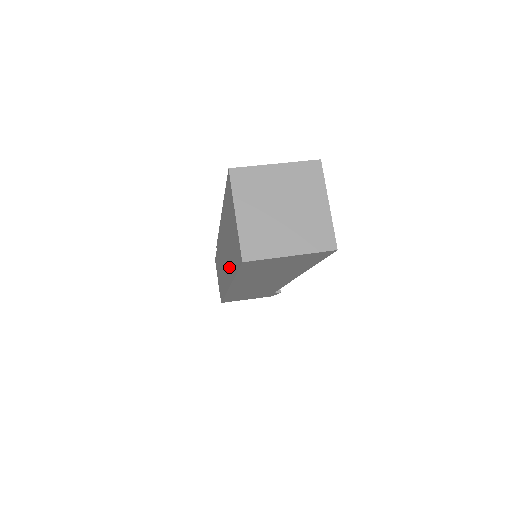
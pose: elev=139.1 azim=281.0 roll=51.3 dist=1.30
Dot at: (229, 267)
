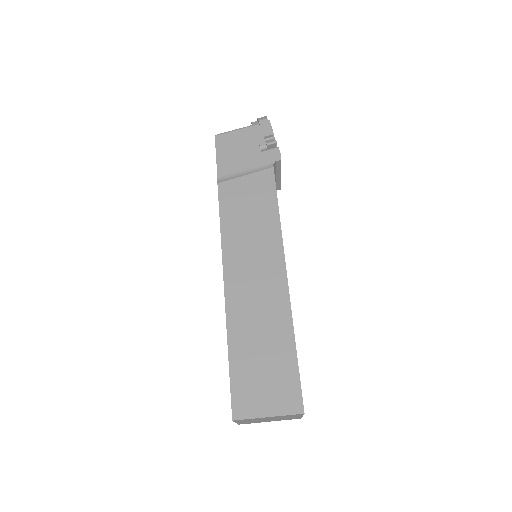
Dot at: occluded
